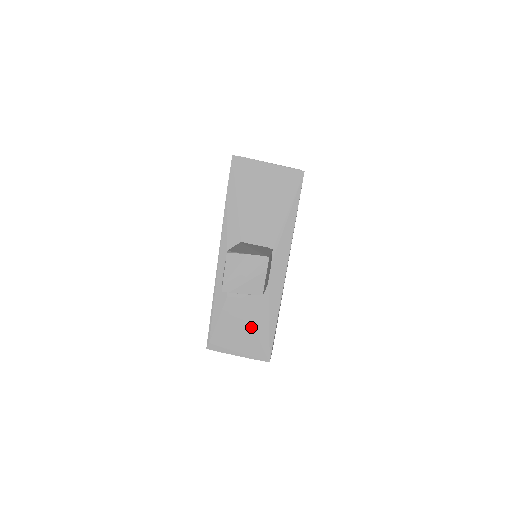
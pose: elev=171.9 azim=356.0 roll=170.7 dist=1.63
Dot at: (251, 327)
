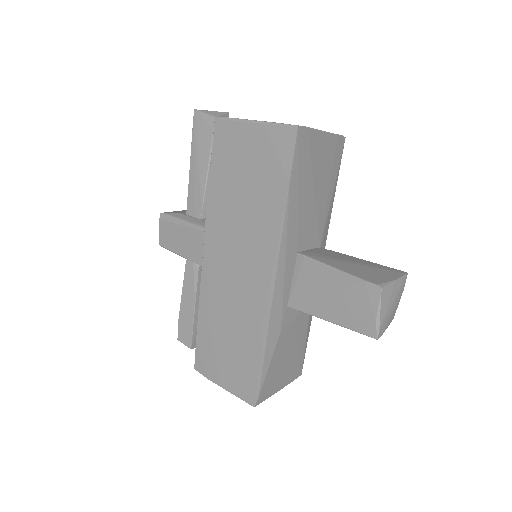
Dot at: (294, 350)
